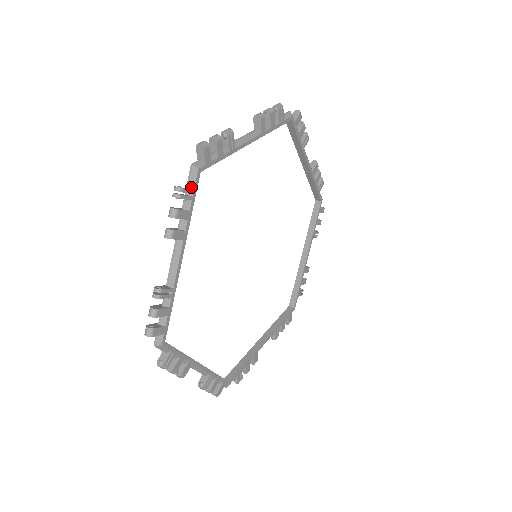
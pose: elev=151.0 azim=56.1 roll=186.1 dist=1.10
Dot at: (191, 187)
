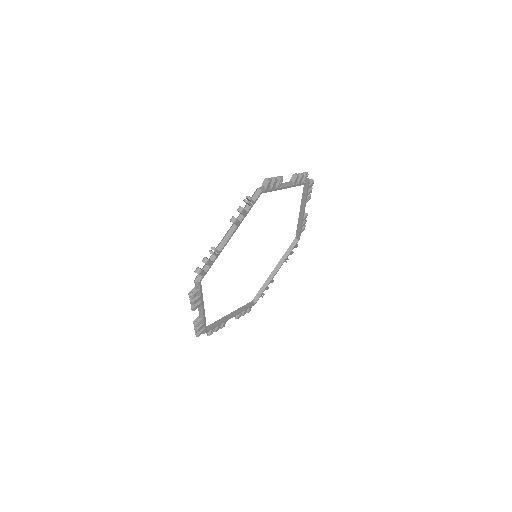
Dot at: (198, 288)
